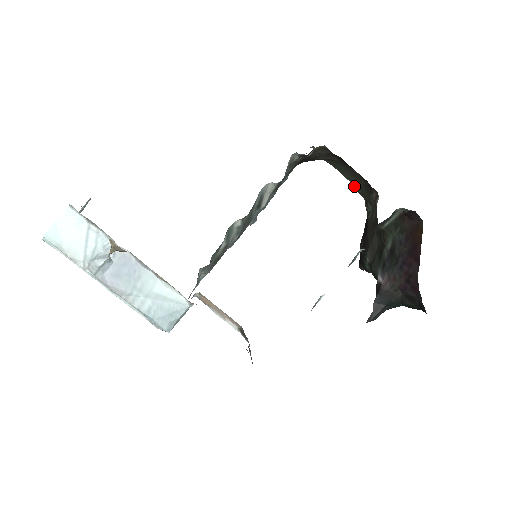
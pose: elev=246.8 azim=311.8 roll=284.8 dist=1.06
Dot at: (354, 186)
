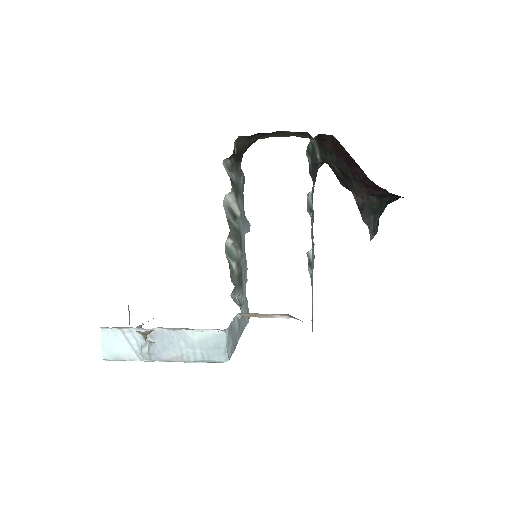
Dot at: occluded
